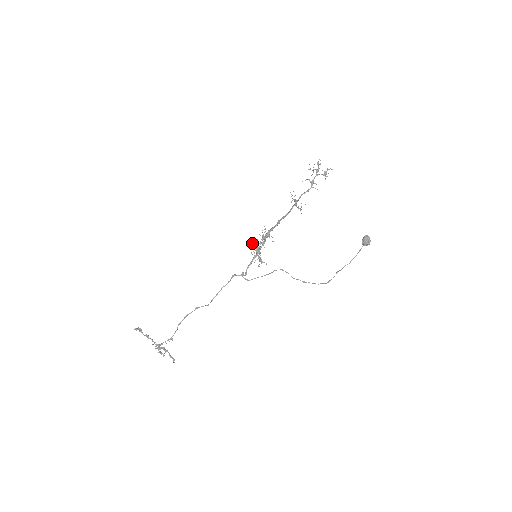
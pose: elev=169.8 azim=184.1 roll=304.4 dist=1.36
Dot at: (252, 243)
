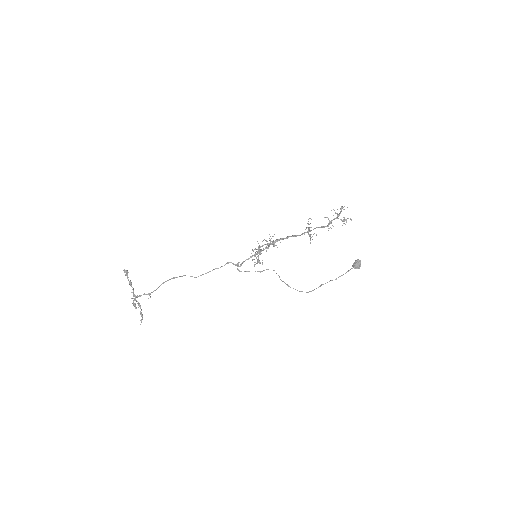
Dot at: occluded
